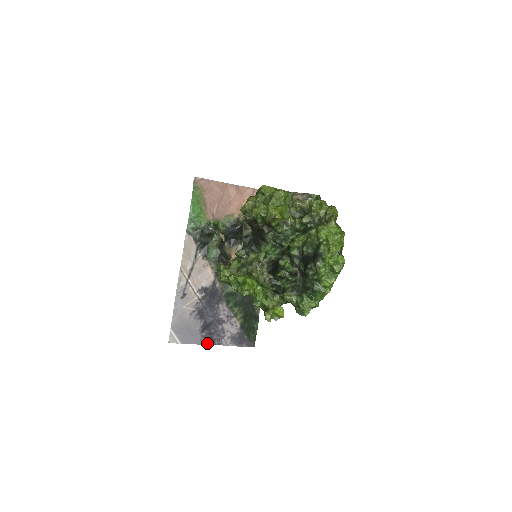
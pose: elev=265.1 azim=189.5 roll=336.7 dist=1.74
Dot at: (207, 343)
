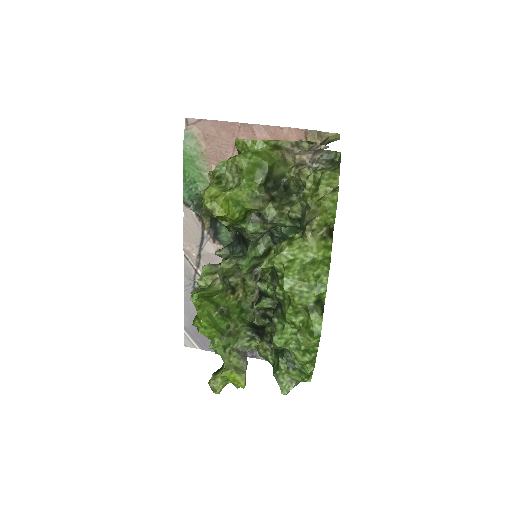
Dot at: occluded
